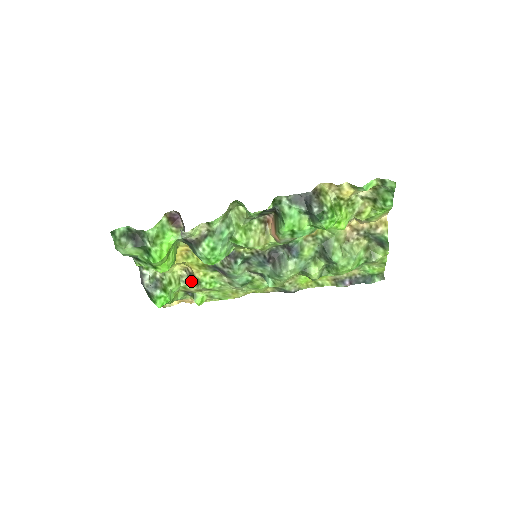
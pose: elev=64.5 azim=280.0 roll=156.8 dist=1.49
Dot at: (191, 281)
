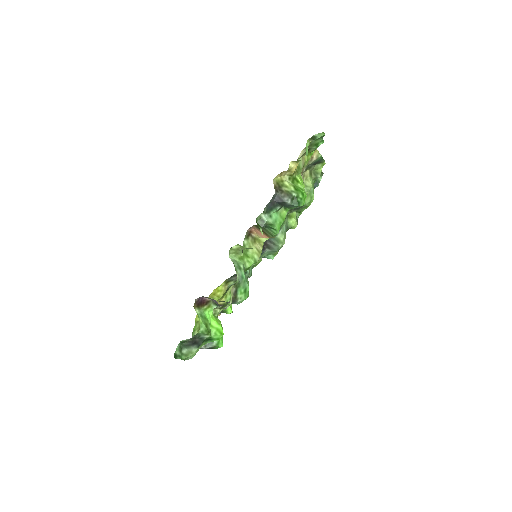
Dot at: (219, 309)
